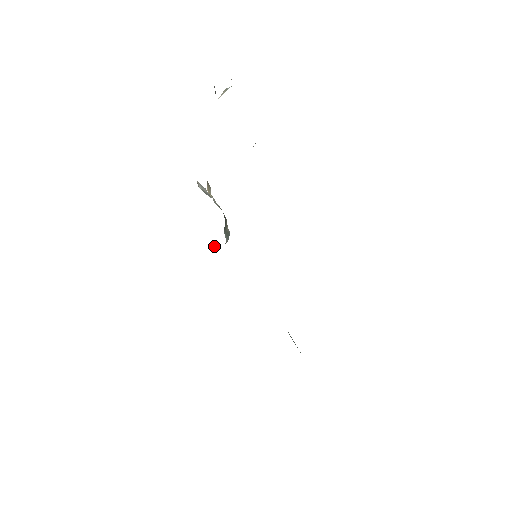
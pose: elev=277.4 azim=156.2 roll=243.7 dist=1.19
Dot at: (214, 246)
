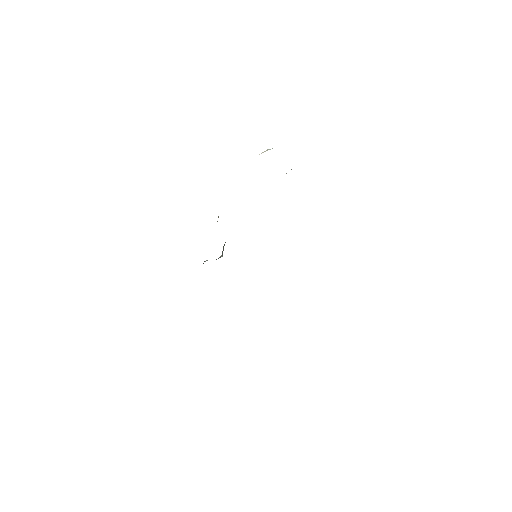
Dot at: occluded
